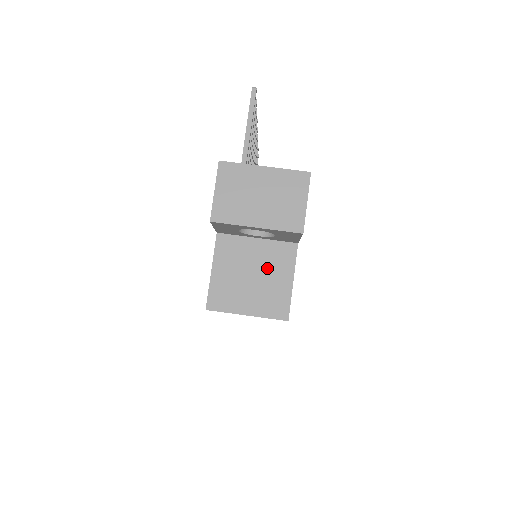
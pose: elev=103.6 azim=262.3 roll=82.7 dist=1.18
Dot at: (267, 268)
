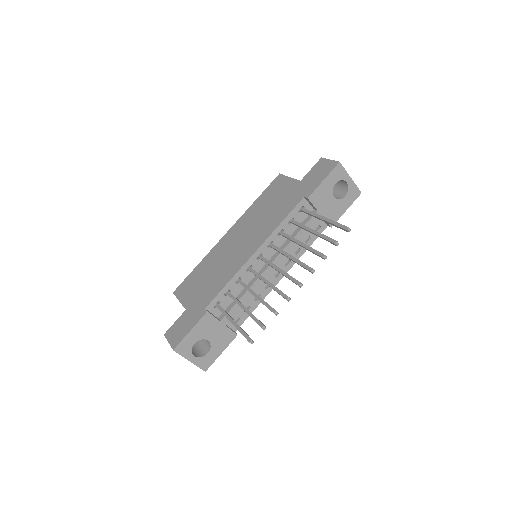
Dot at: occluded
